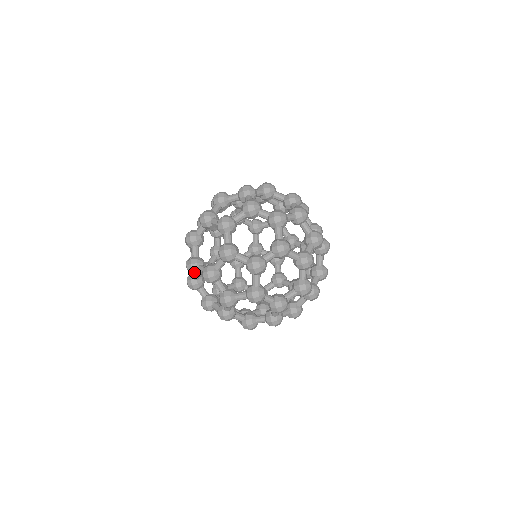
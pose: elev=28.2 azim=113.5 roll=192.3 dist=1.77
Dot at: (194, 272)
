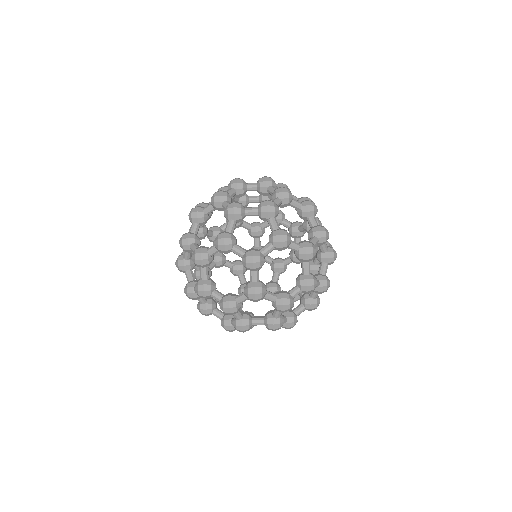
Dot at: (206, 297)
